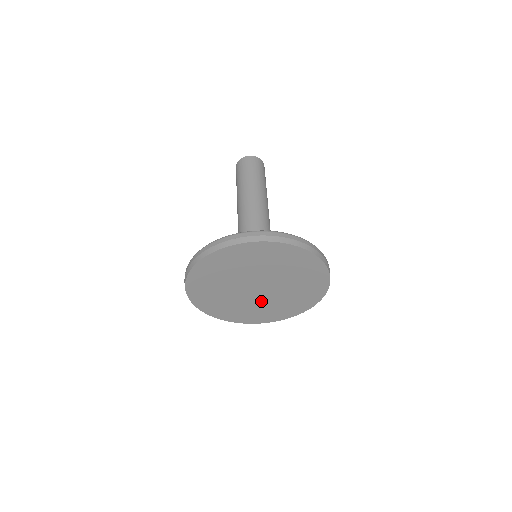
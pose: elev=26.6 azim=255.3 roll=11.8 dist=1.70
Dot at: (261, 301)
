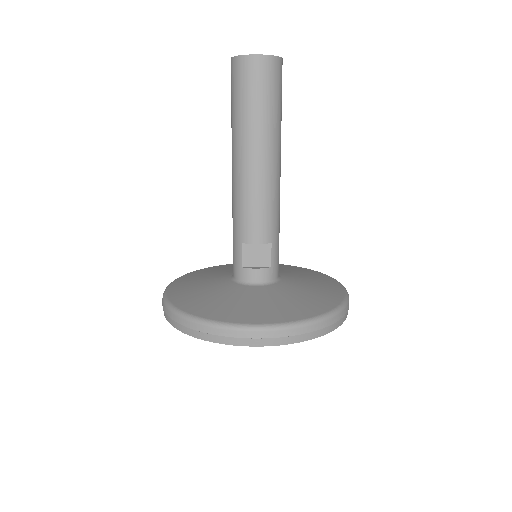
Dot at: occluded
